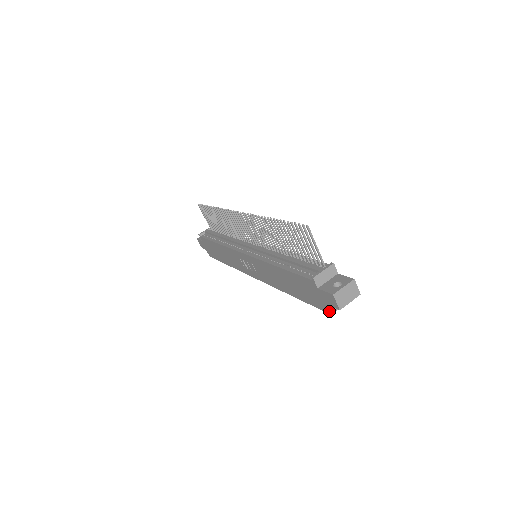
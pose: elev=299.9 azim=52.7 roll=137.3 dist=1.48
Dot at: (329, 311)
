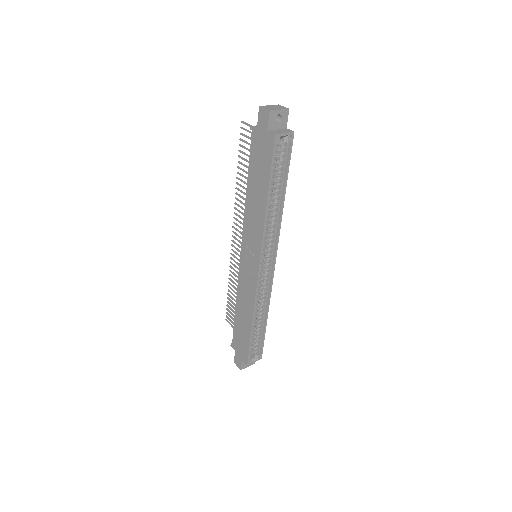
Dot at: (272, 134)
